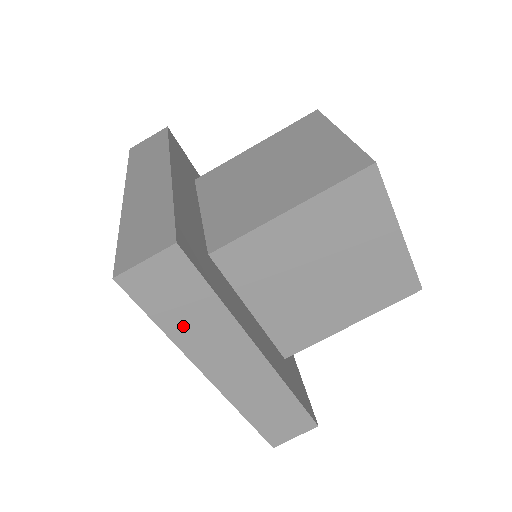
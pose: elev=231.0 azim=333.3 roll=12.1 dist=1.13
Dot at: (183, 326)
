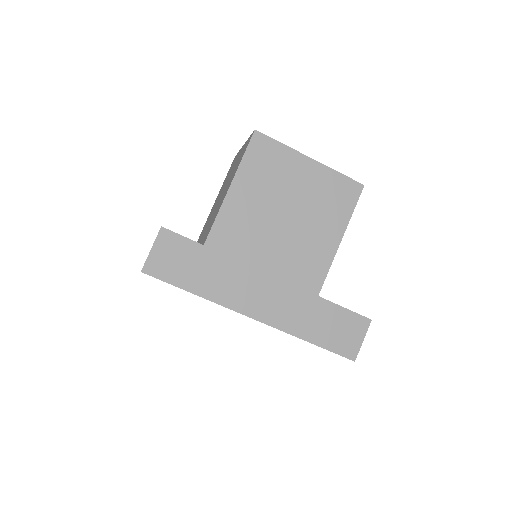
Dot at: (205, 283)
